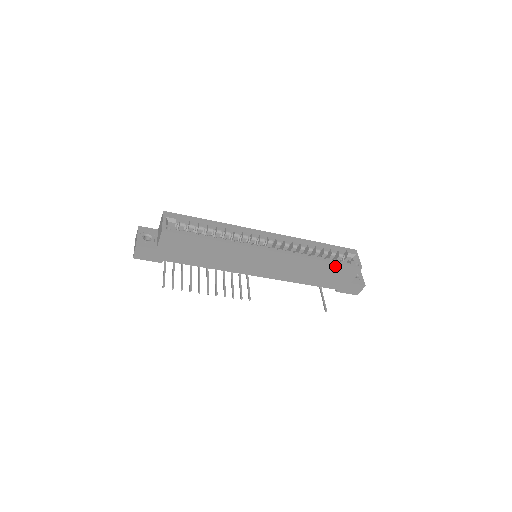
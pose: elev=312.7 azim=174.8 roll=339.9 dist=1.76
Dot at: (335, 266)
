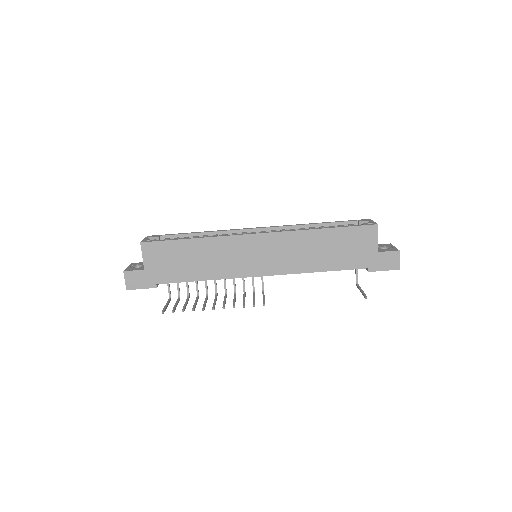
Dot at: (344, 232)
